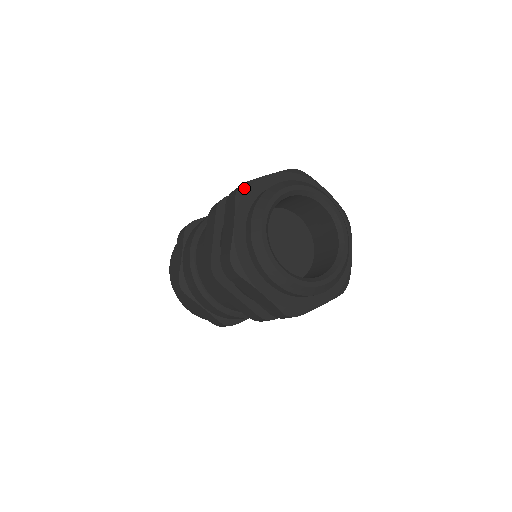
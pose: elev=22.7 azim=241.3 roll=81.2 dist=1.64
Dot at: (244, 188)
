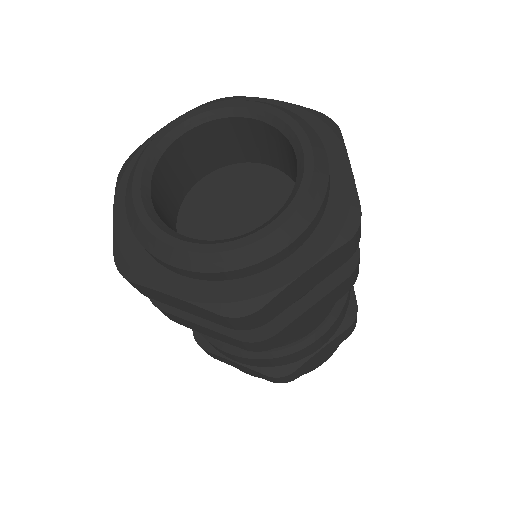
Dot at: (128, 160)
